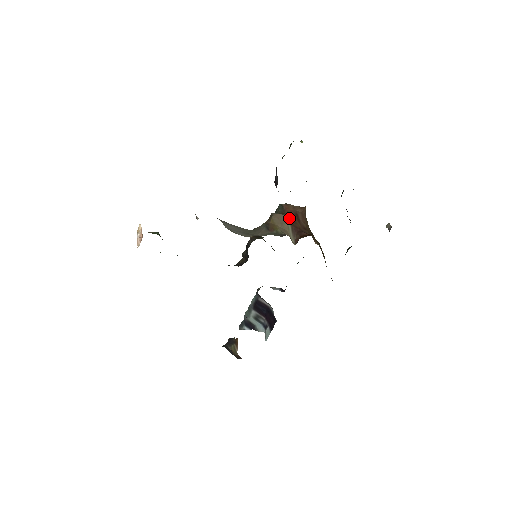
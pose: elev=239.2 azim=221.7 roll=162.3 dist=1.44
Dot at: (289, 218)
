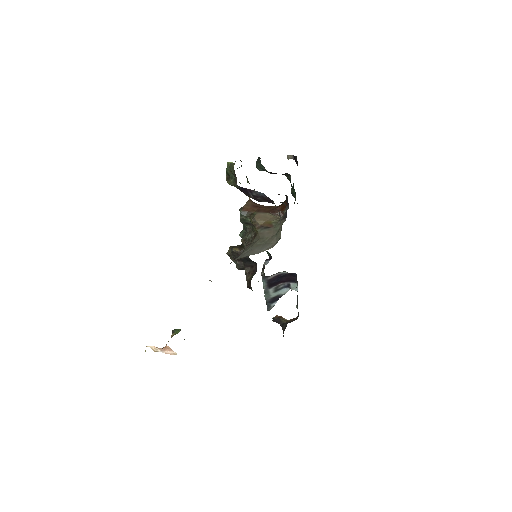
Dot at: (260, 212)
